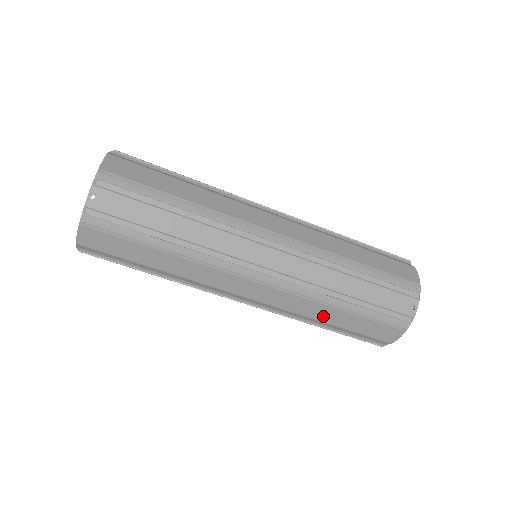
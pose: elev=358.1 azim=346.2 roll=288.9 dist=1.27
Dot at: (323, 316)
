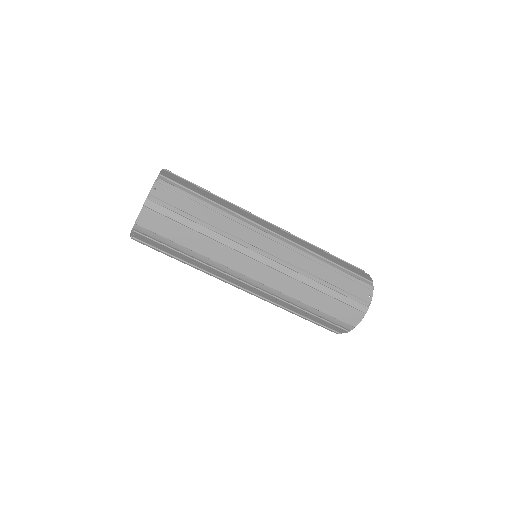
Dot at: (306, 298)
